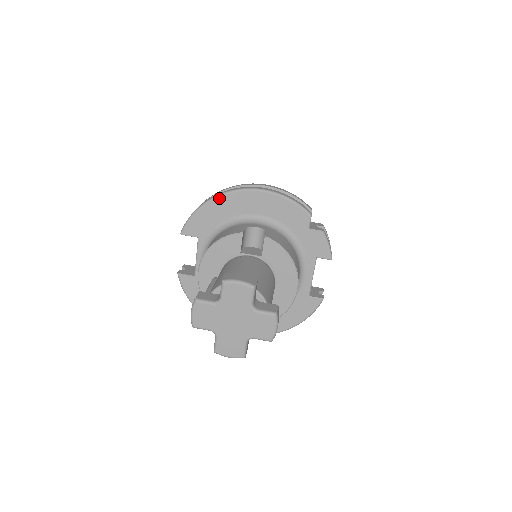
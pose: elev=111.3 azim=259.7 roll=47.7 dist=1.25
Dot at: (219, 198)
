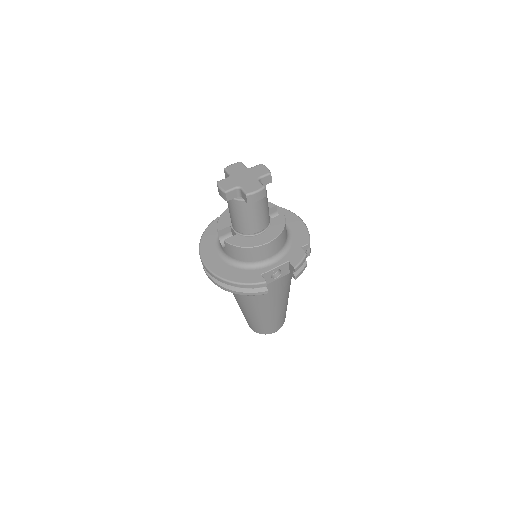
Dot at: (279, 207)
